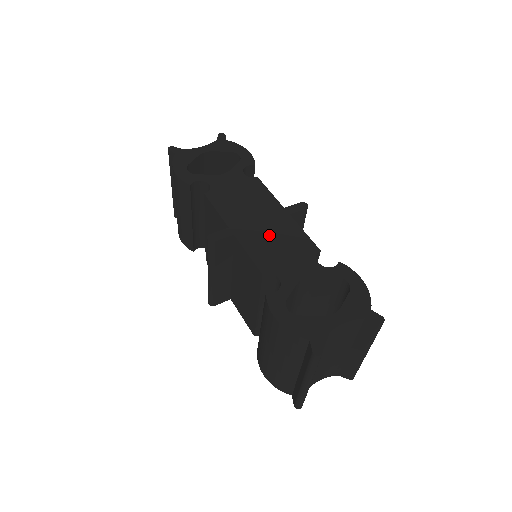
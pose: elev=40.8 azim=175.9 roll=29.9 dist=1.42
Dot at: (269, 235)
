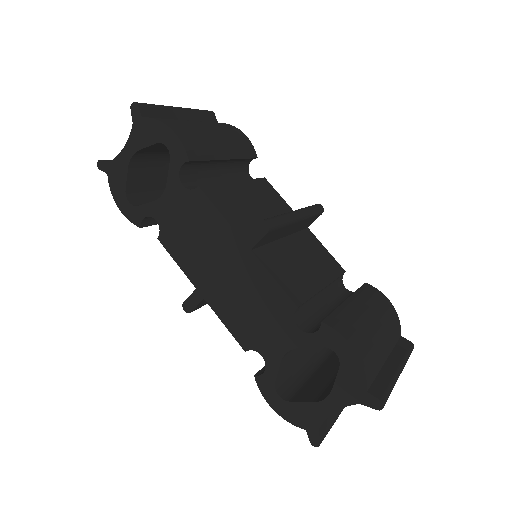
Dot at: (237, 293)
